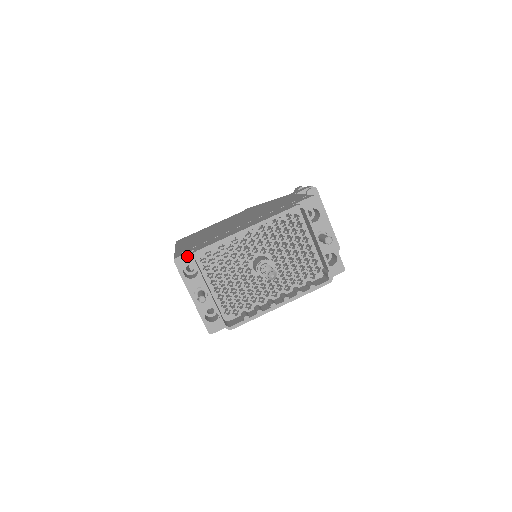
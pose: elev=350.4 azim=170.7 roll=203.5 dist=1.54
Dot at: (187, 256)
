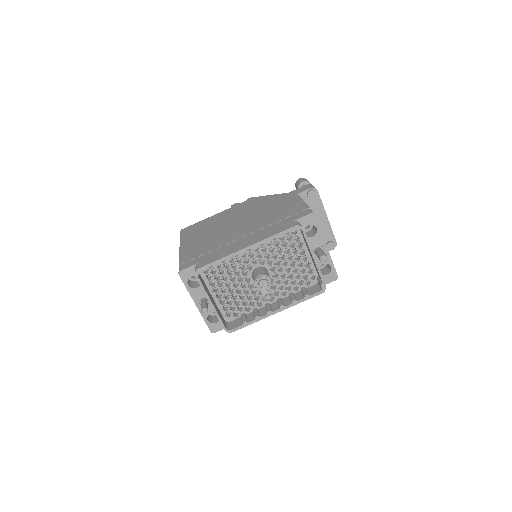
Dot at: (191, 269)
